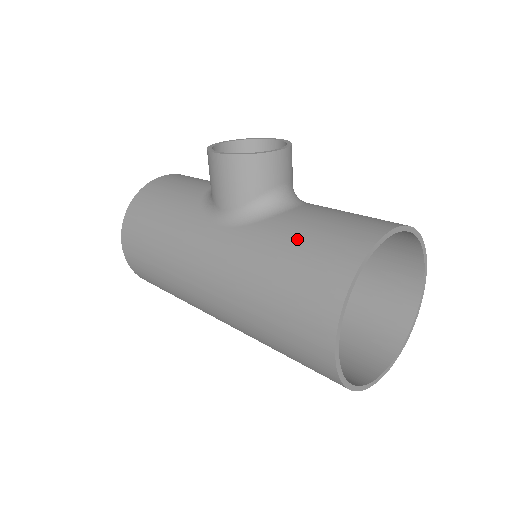
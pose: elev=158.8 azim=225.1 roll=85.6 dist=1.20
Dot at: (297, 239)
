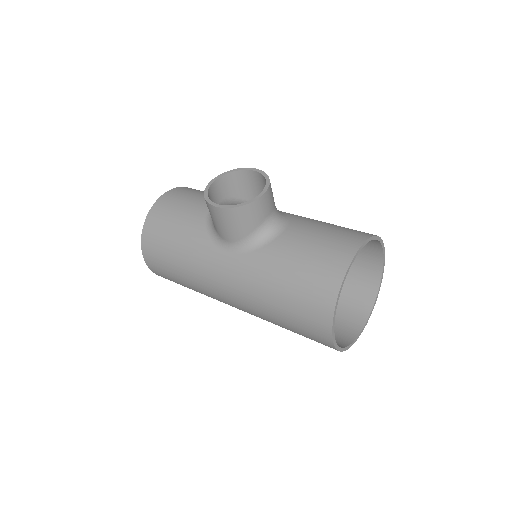
Dot at: (292, 265)
